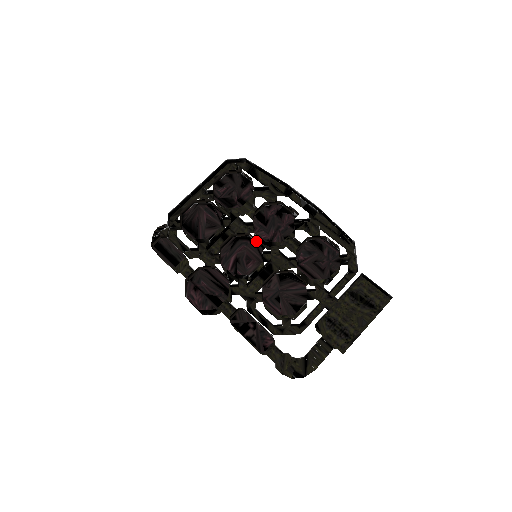
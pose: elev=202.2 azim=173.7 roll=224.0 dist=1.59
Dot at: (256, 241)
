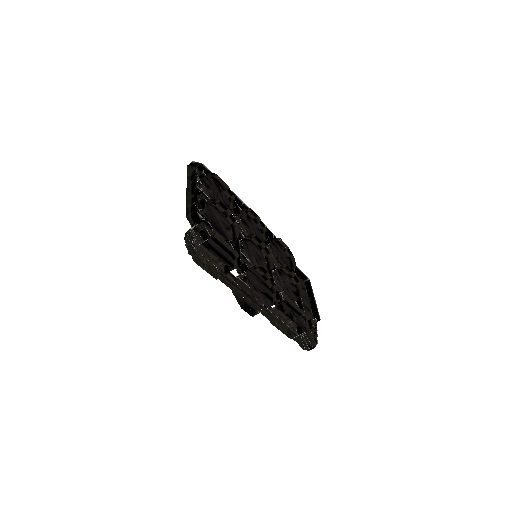
Dot at: (255, 242)
